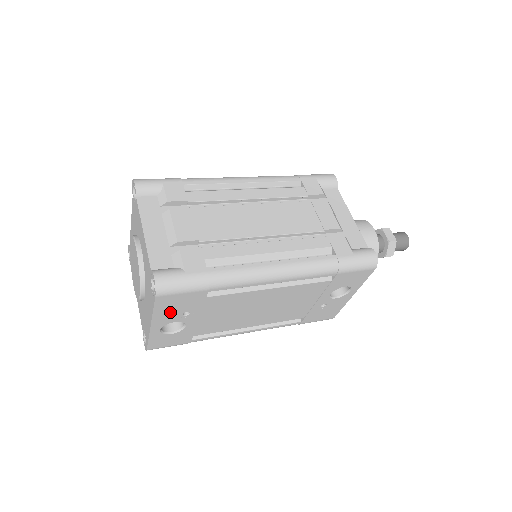
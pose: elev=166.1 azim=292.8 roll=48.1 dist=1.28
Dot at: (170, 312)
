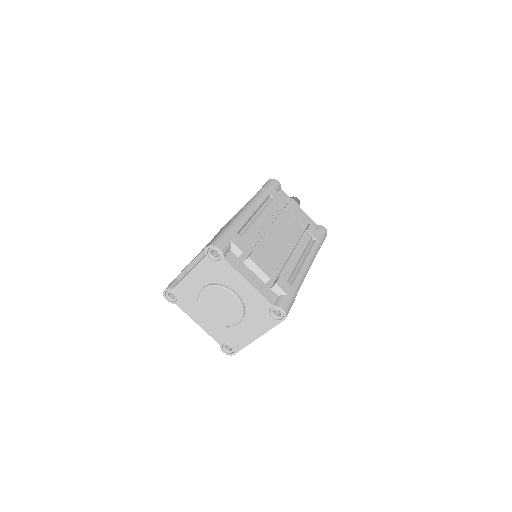
Dot at: occluded
